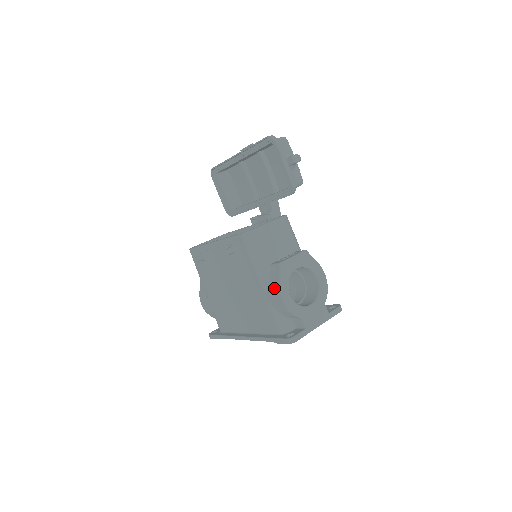
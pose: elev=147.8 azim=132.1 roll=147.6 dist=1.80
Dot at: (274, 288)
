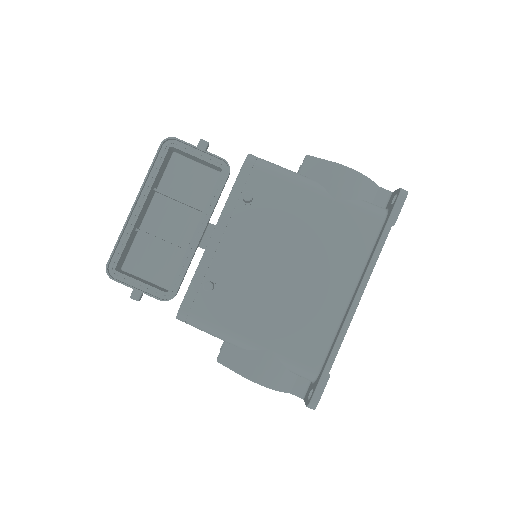
Dot at: (330, 173)
